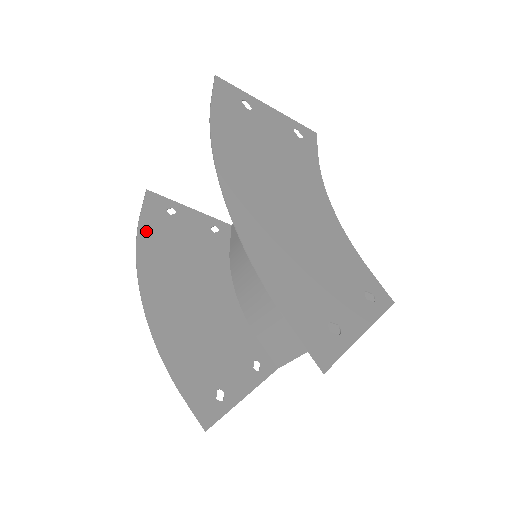
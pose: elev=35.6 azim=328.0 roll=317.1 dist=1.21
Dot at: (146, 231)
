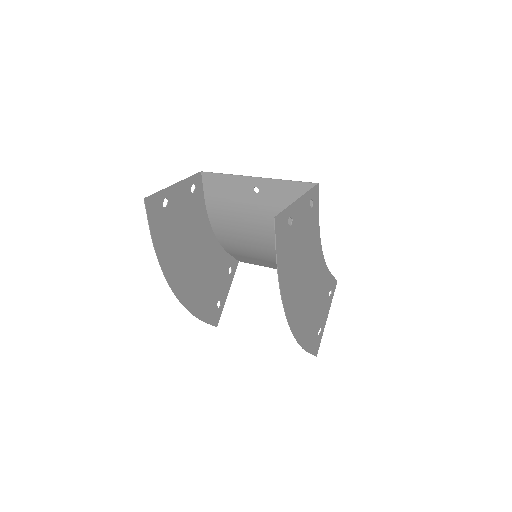
Dot at: (158, 240)
